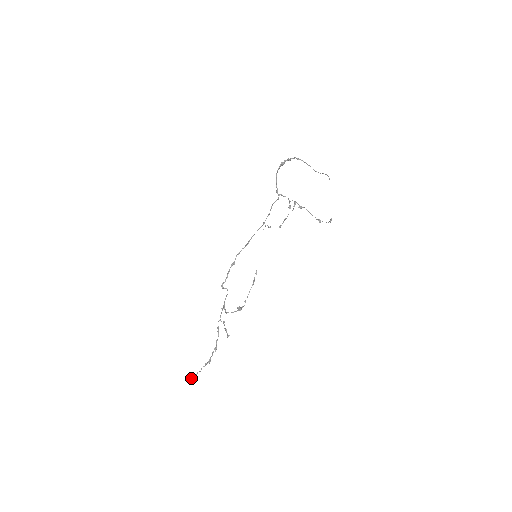
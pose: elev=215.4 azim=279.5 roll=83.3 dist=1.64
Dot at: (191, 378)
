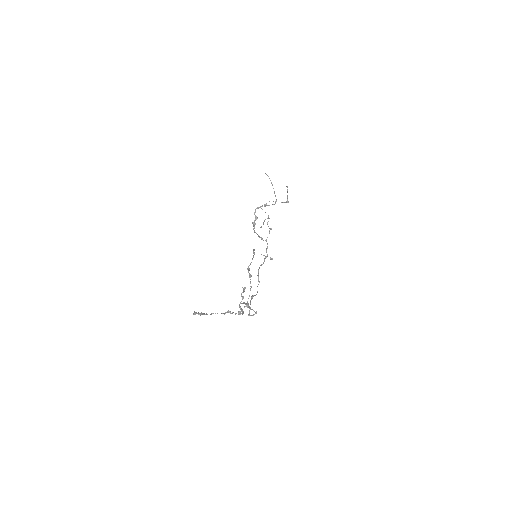
Dot at: (200, 313)
